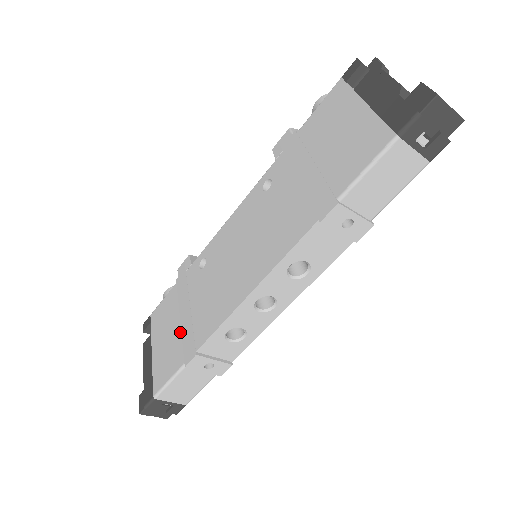
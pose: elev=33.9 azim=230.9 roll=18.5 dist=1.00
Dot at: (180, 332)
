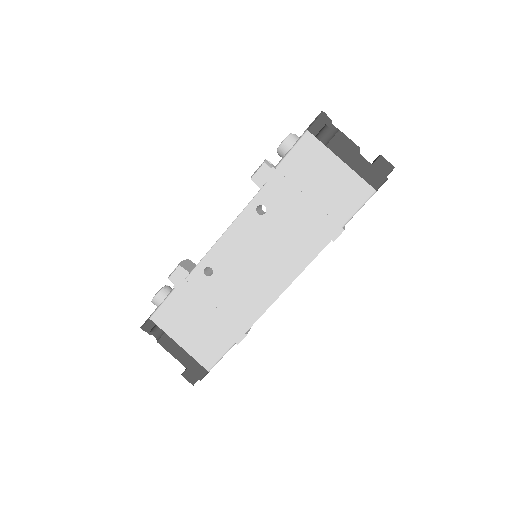
Dot at: (212, 324)
